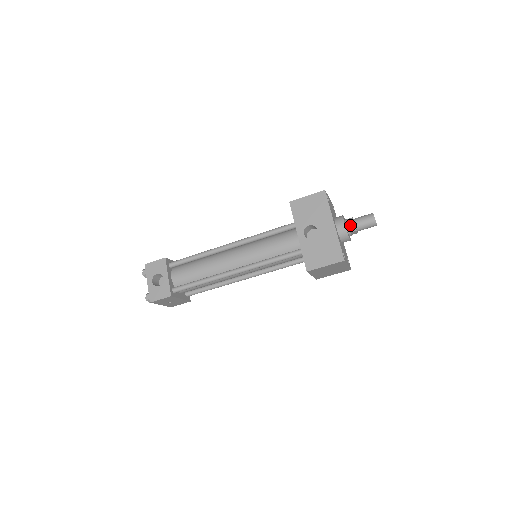
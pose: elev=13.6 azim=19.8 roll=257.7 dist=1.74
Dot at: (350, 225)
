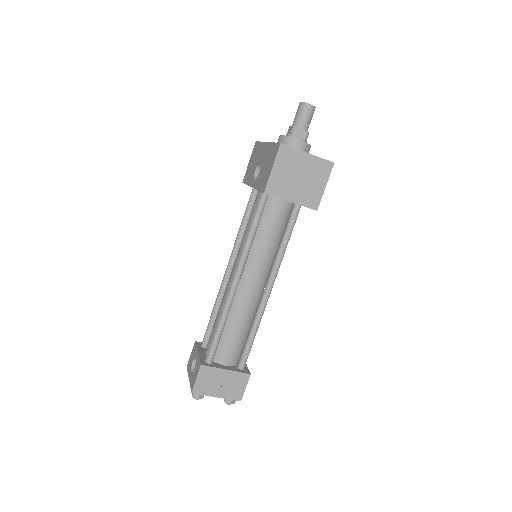
Dot at: (289, 132)
